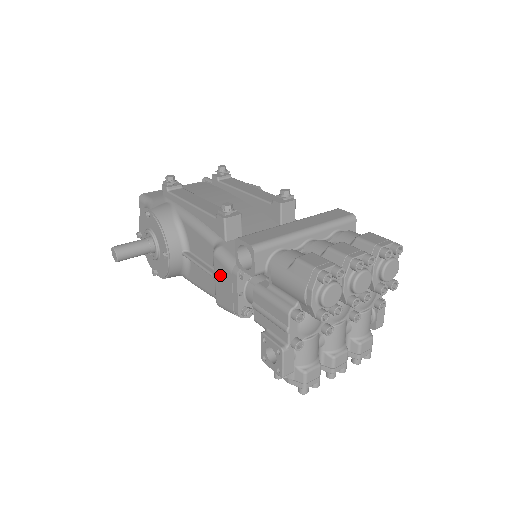
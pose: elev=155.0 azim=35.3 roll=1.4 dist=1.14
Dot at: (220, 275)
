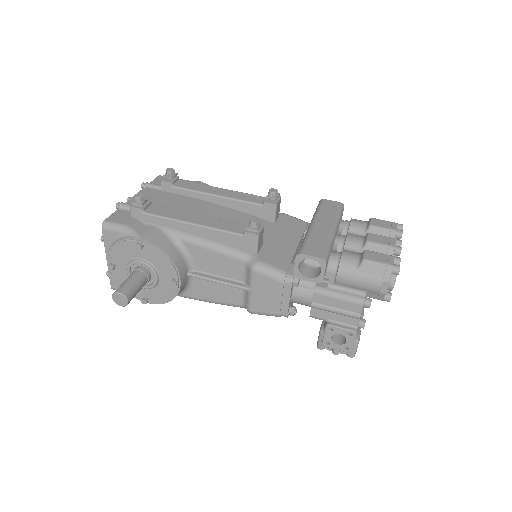
Dot at: (263, 287)
